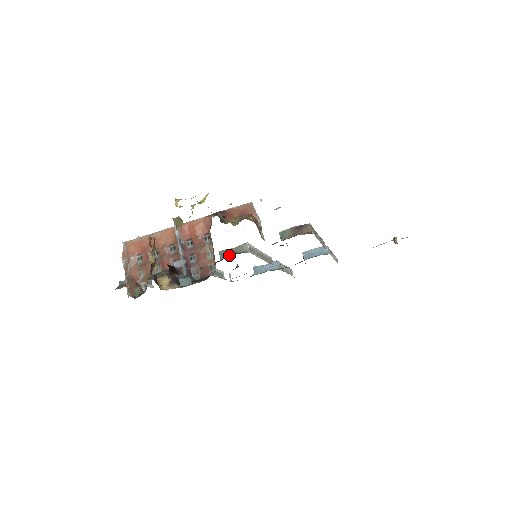
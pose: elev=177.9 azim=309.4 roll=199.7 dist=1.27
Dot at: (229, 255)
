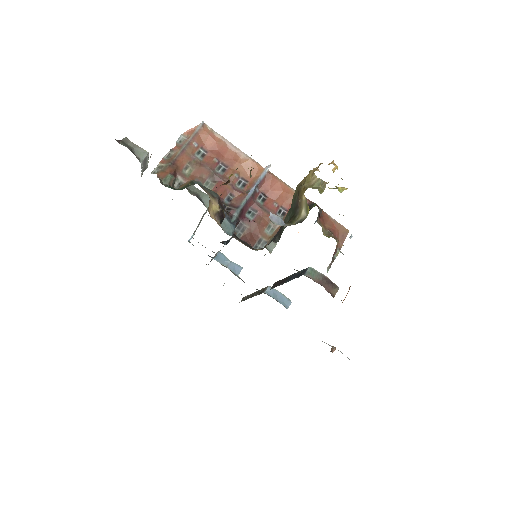
Dot at: occluded
